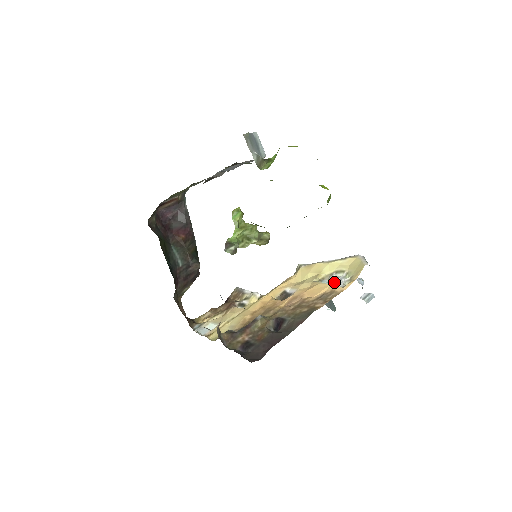
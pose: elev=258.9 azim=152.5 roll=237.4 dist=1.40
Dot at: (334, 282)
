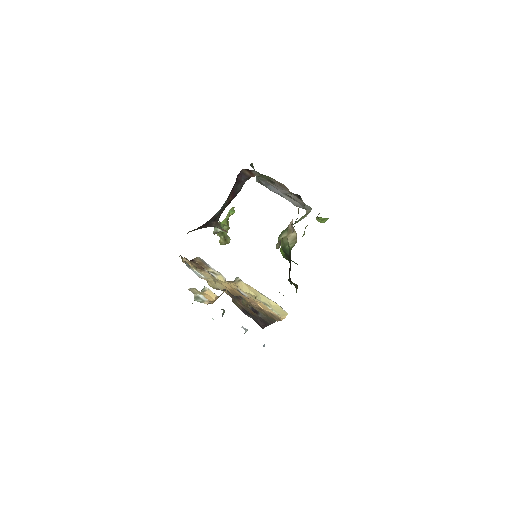
Dot at: occluded
